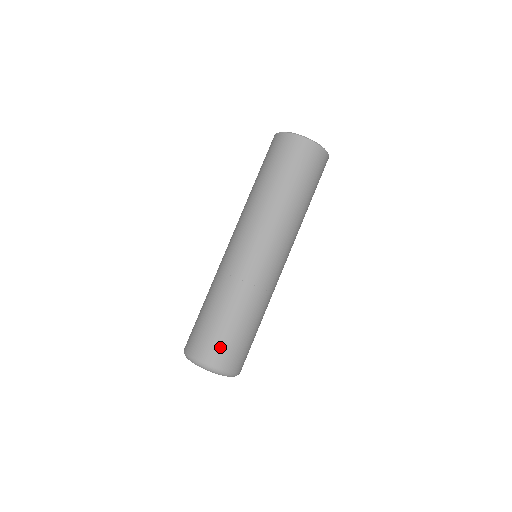
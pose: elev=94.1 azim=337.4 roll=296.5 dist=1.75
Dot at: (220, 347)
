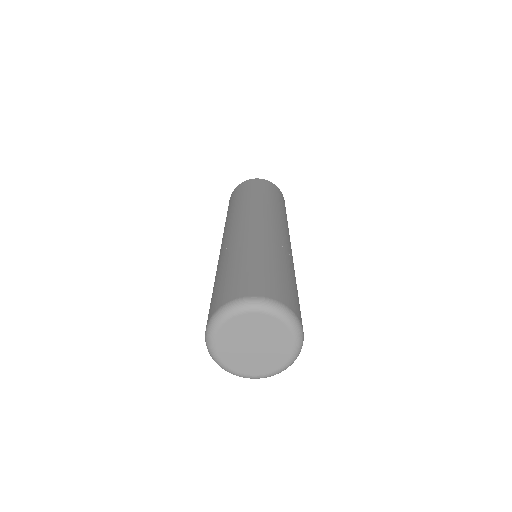
Dot at: (297, 302)
